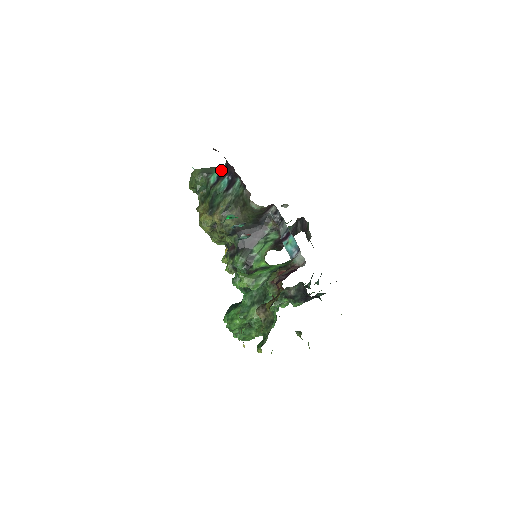
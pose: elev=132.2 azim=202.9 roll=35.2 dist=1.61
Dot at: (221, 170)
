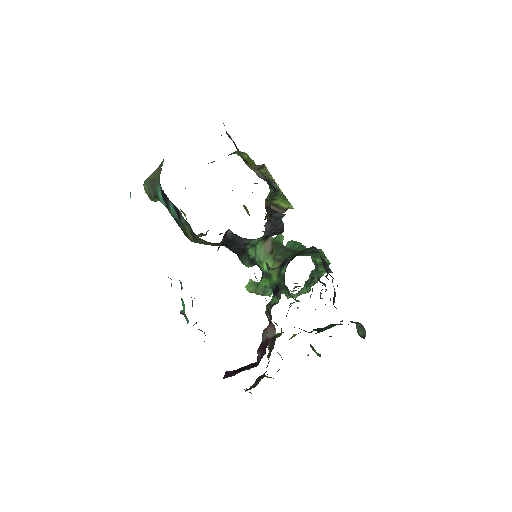
Dot at: (160, 190)
